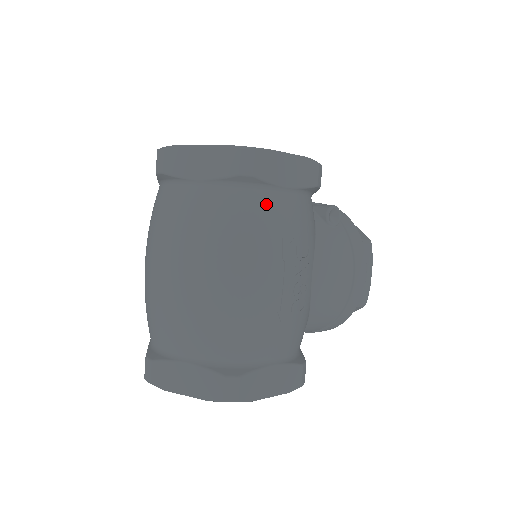
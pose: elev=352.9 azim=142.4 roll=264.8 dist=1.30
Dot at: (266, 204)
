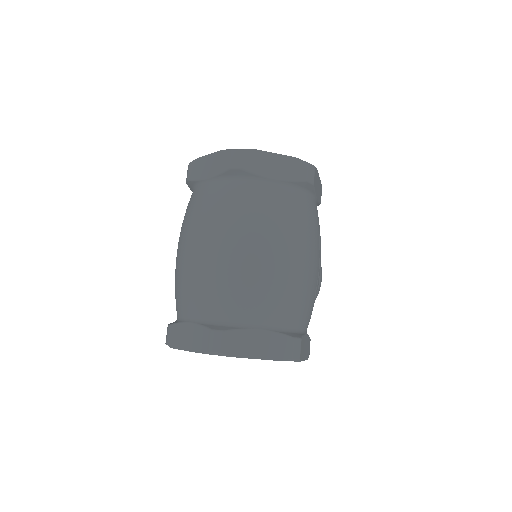
Dot at: (313, 207)
